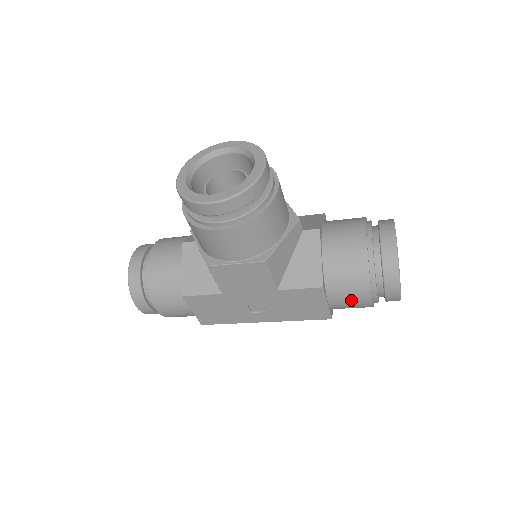
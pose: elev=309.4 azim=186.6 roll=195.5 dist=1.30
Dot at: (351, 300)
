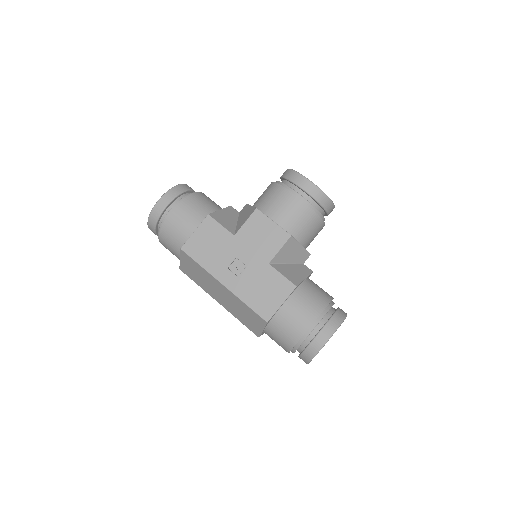
Dot at: (297, 317)
